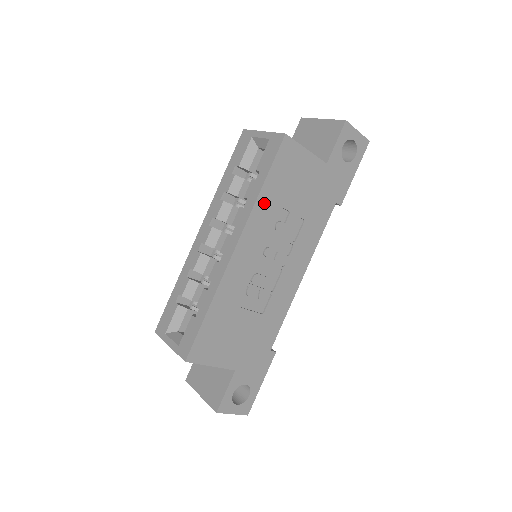
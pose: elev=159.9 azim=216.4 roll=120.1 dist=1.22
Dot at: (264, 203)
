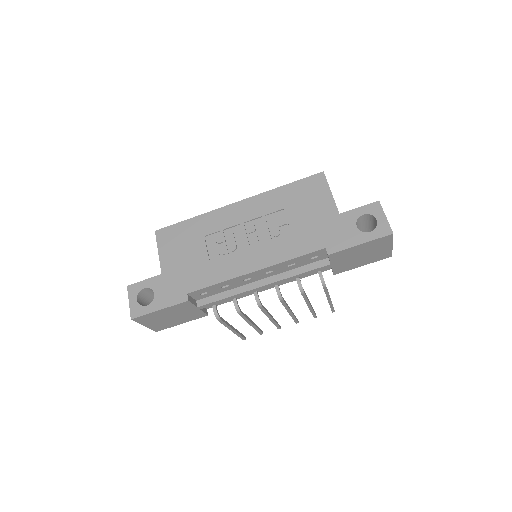
Dot at: (276, 195)
